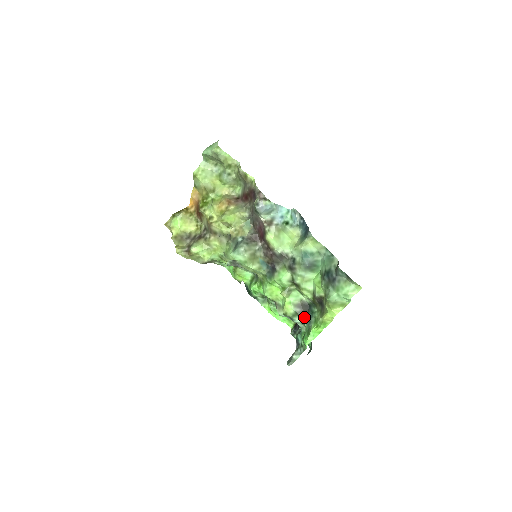
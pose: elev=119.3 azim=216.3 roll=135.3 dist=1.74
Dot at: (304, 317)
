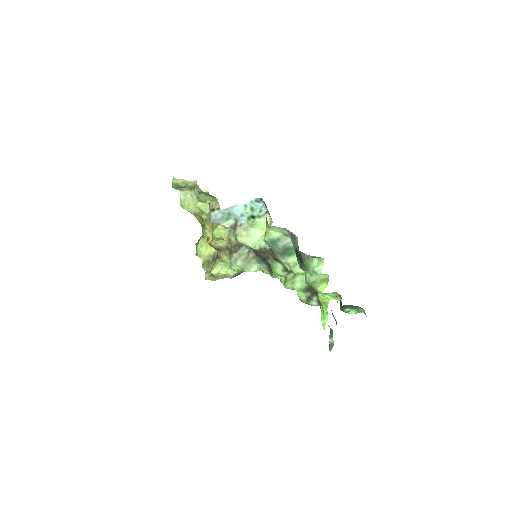
Dot at: (317, 299)
